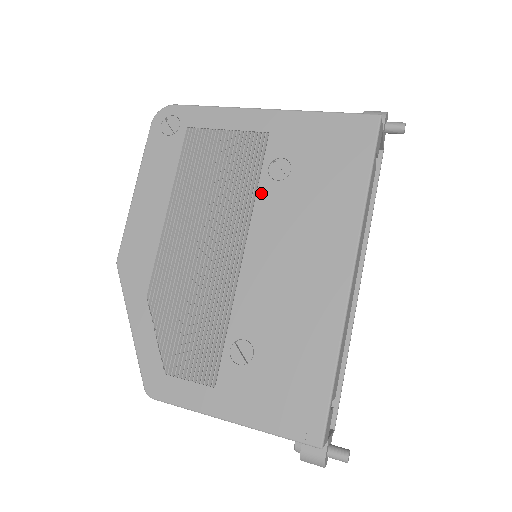
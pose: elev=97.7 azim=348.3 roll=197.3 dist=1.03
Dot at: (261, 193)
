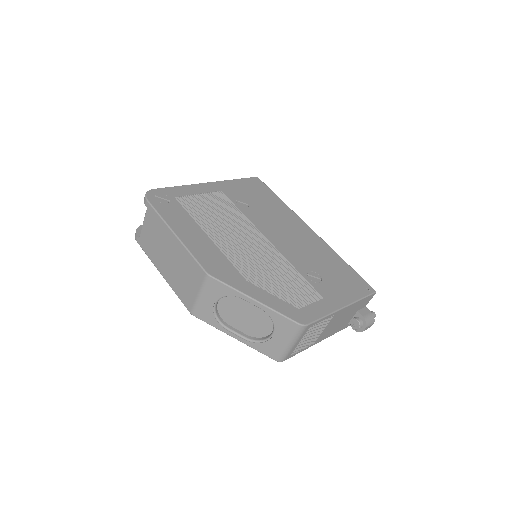
Dot at: (246, 214)
